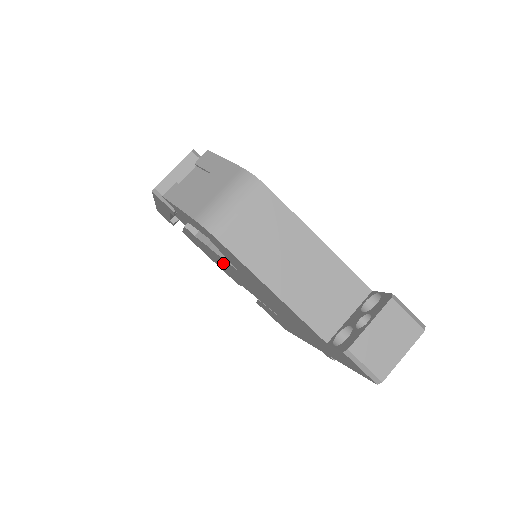
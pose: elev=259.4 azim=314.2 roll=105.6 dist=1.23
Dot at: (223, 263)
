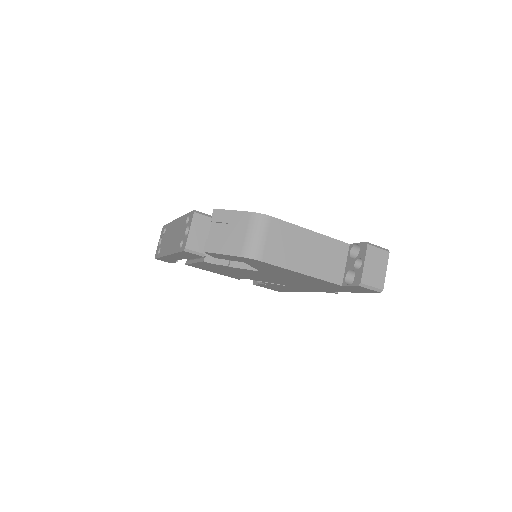
Dot at: (238, 271)
